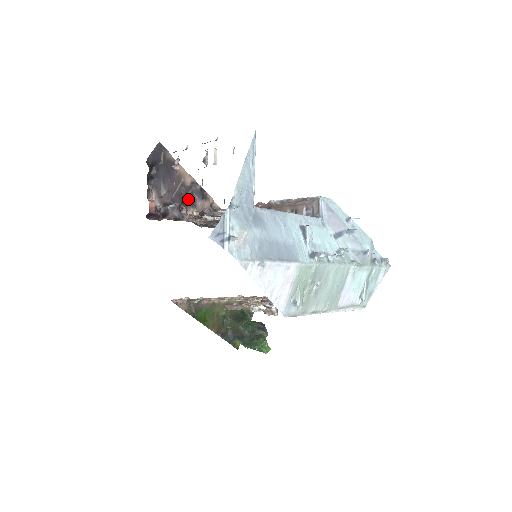
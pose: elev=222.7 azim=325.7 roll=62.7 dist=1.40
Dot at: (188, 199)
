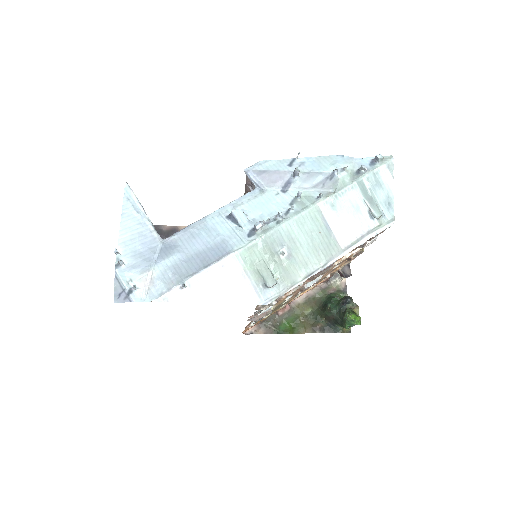
Dot at: occluded
